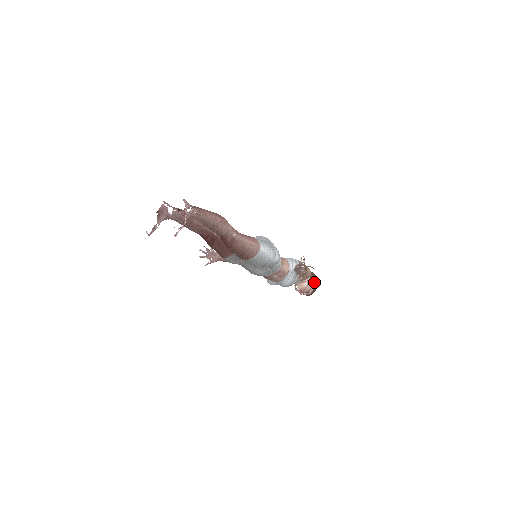
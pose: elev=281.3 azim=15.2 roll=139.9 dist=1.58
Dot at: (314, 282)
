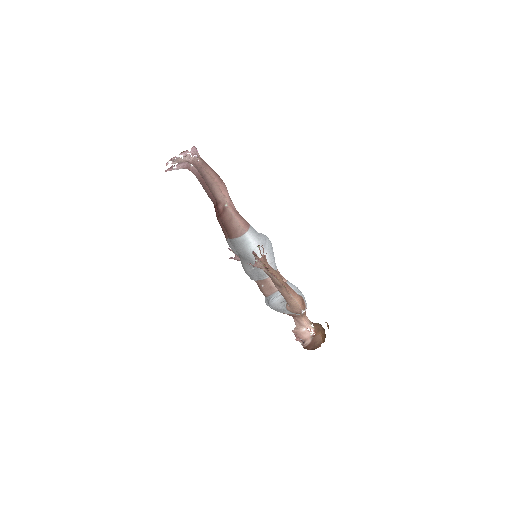
Dot at: (315, 335)
